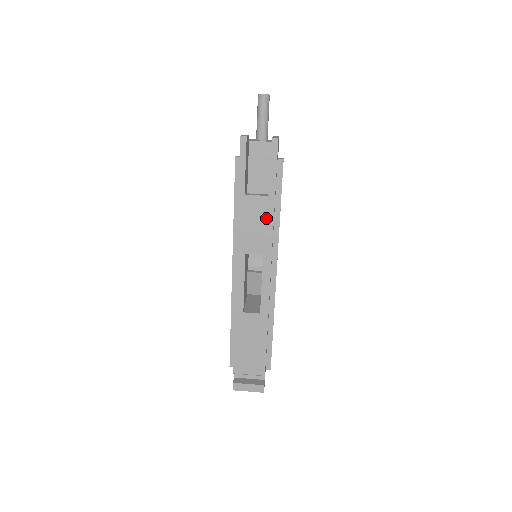
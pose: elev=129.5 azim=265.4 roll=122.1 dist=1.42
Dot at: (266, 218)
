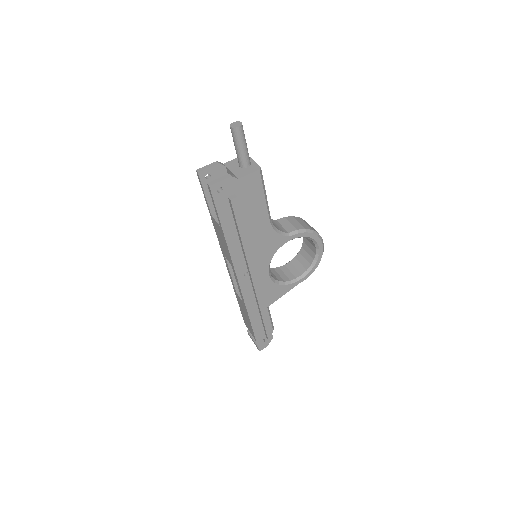
Dot at: (224, 241)
